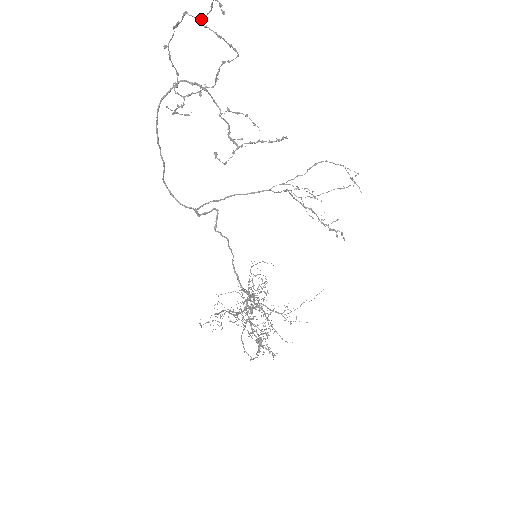
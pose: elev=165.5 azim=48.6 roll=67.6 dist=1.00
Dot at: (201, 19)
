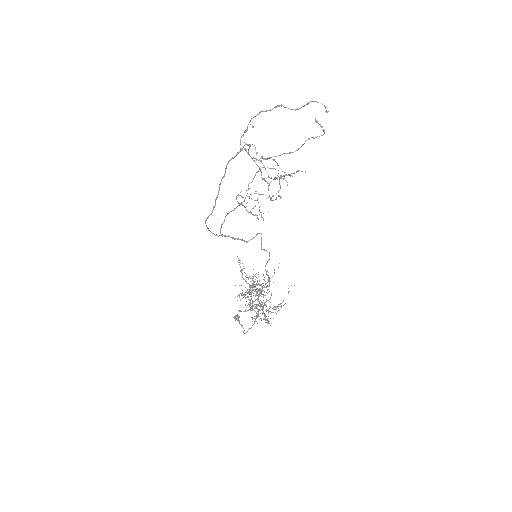
Dot at: occluded
